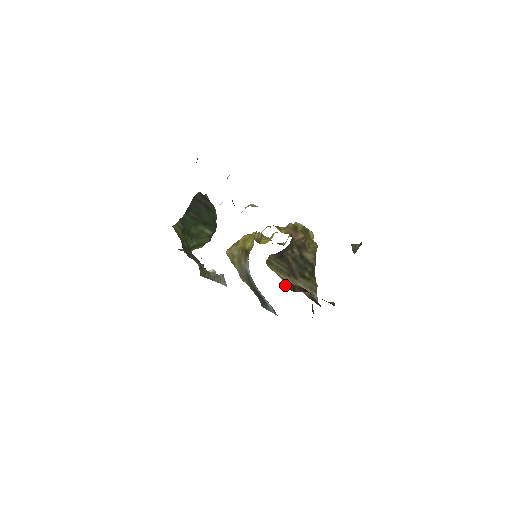
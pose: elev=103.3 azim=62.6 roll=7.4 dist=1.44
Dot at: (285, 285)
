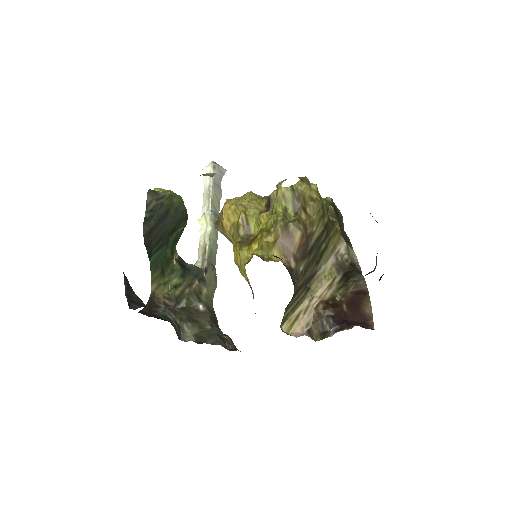
Dot at: (312, 336)
